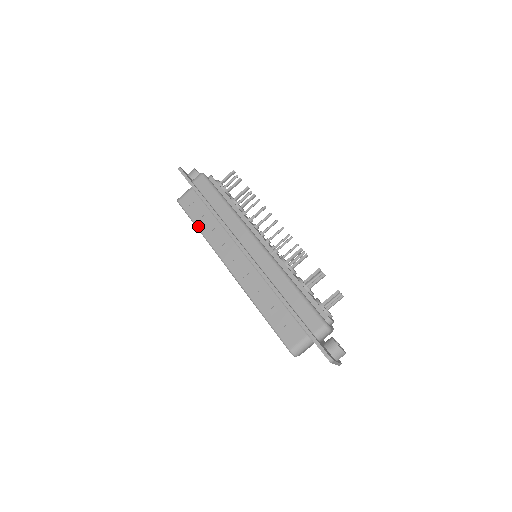
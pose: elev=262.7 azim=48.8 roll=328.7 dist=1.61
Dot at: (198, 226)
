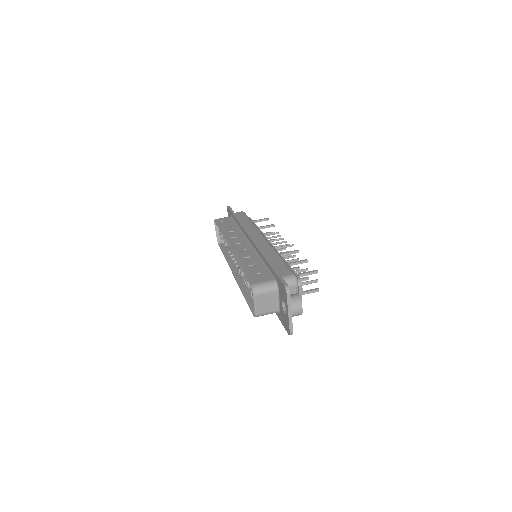
Dot at: (221, 228)
